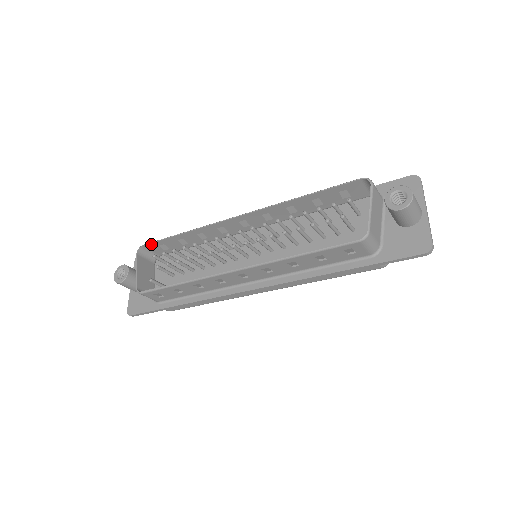
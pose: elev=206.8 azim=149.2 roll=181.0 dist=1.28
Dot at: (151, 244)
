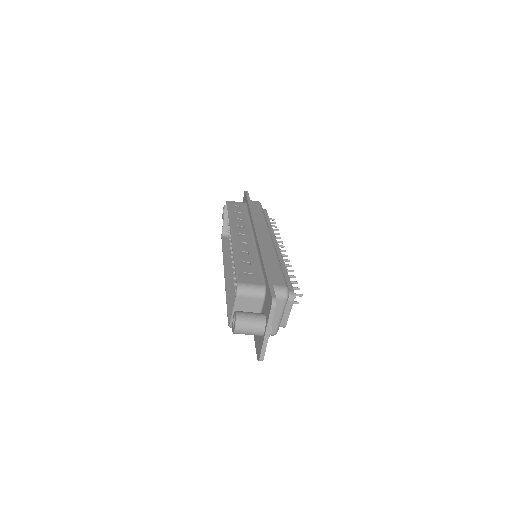
Dot at: (228, 204)
